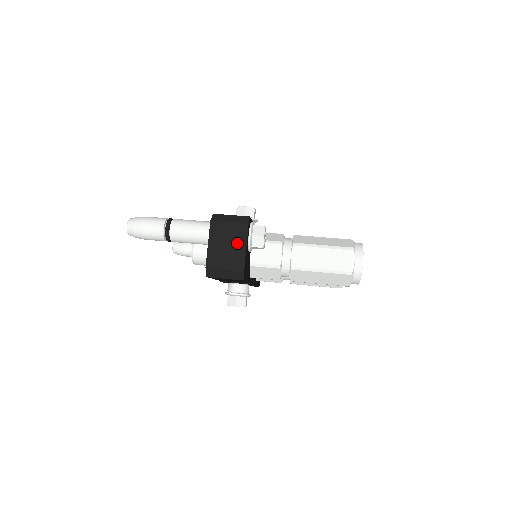
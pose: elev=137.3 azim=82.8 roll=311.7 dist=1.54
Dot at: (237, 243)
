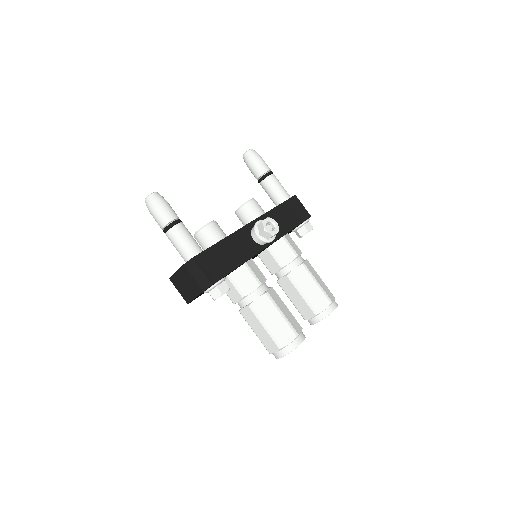
Dot at: (192, 291)
